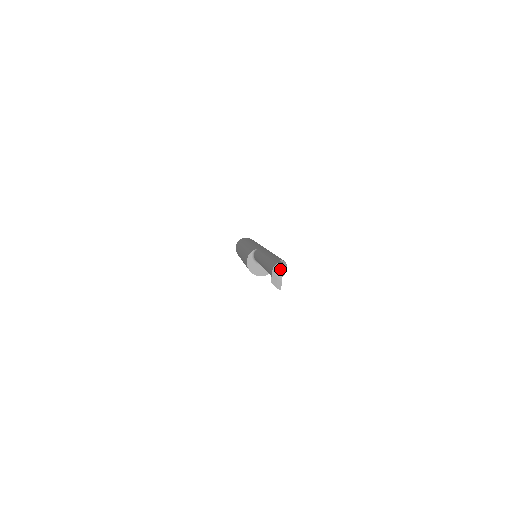
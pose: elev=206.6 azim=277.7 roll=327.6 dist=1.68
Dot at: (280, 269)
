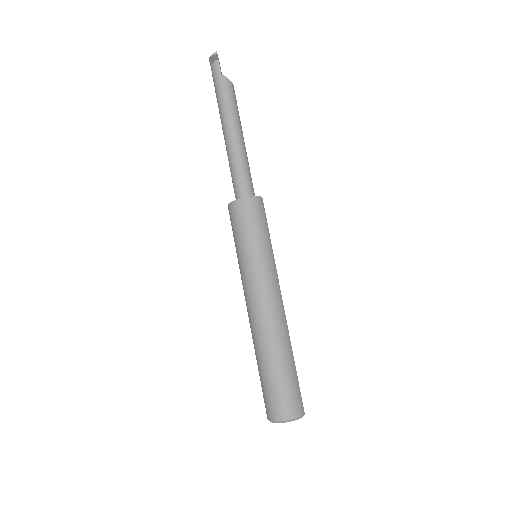
Dot at: occluded
